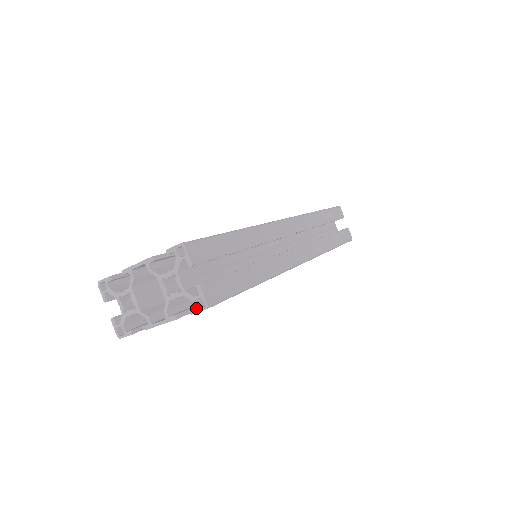
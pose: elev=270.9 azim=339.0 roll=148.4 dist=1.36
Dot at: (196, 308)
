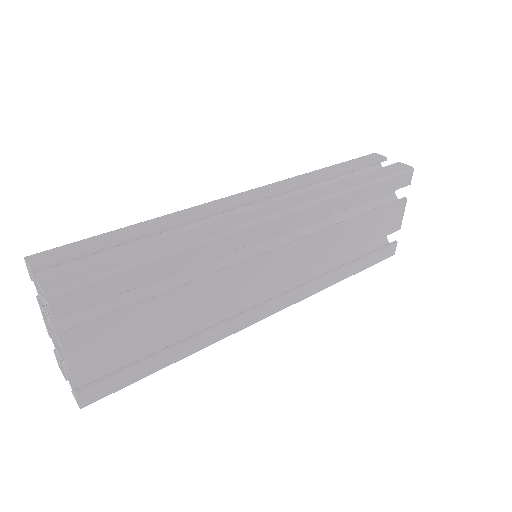
Dot at: (48, 307)
